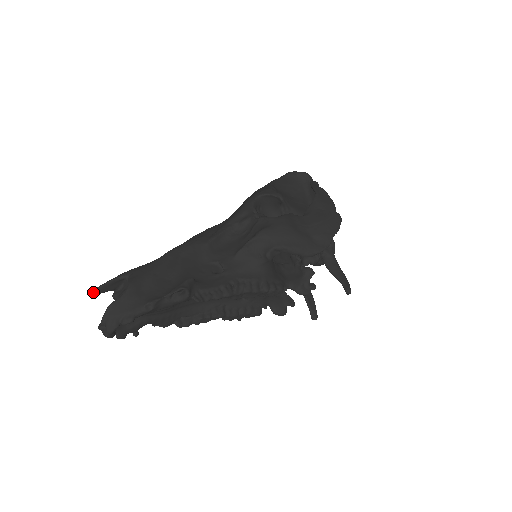
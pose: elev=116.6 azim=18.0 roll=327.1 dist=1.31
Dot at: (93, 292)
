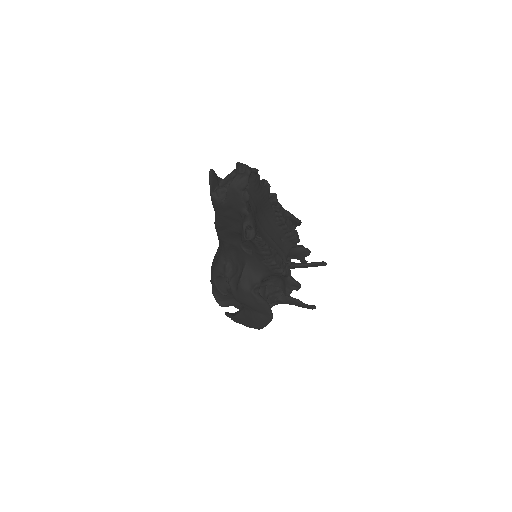
Dot at: (212, 170)
